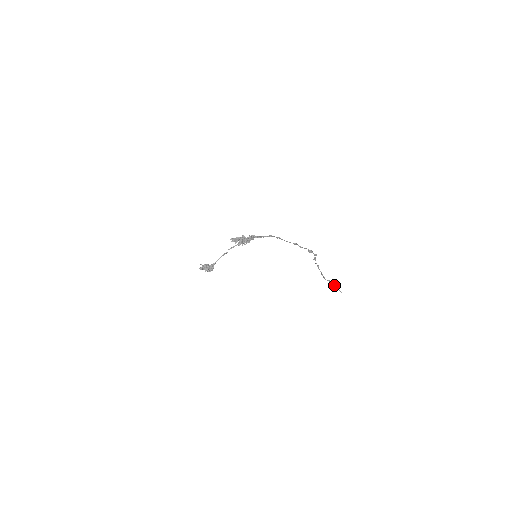
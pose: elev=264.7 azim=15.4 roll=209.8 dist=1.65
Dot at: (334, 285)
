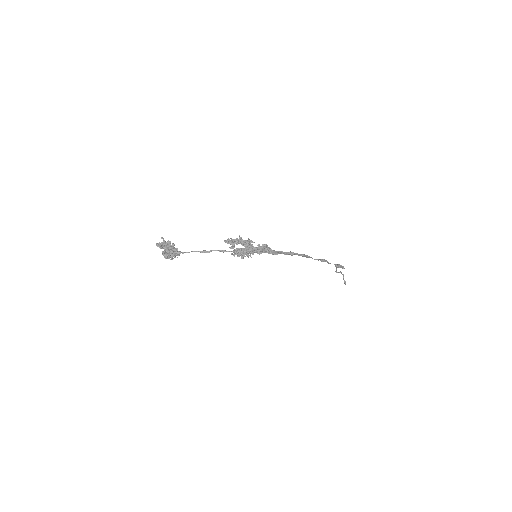
Dot at: (343, 275)
